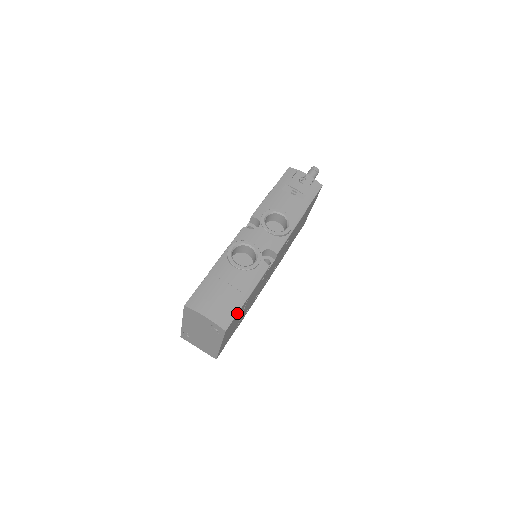
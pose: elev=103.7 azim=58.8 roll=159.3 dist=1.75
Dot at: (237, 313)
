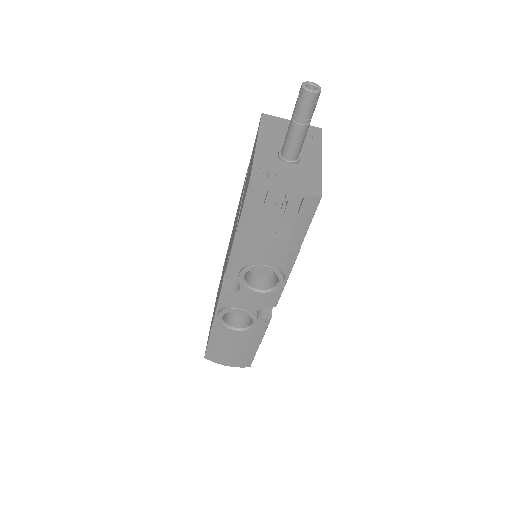
Dot at: (254, 356)
